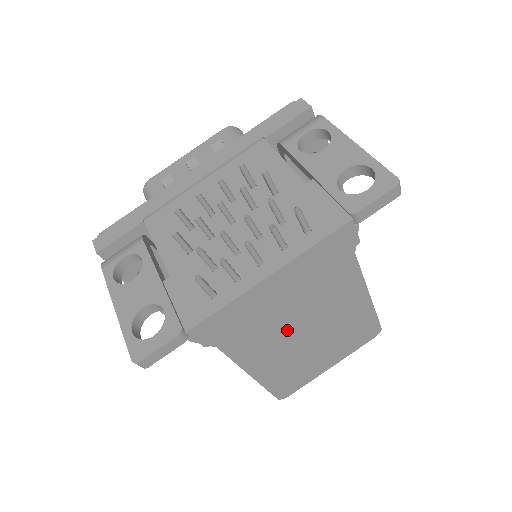
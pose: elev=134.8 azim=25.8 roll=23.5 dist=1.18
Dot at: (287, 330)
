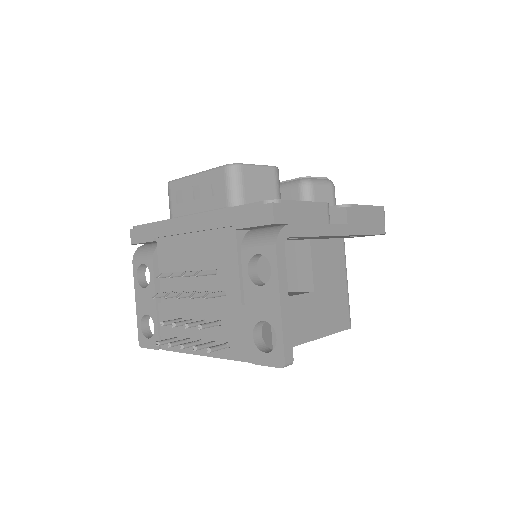
Dot at: occluded
